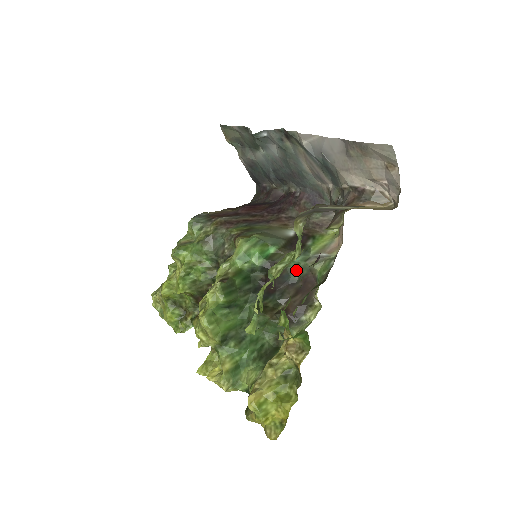
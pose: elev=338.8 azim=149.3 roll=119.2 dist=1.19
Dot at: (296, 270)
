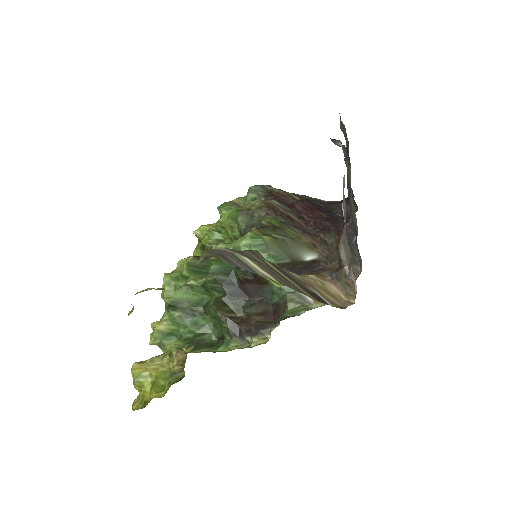
Dot at: (277, 294)
